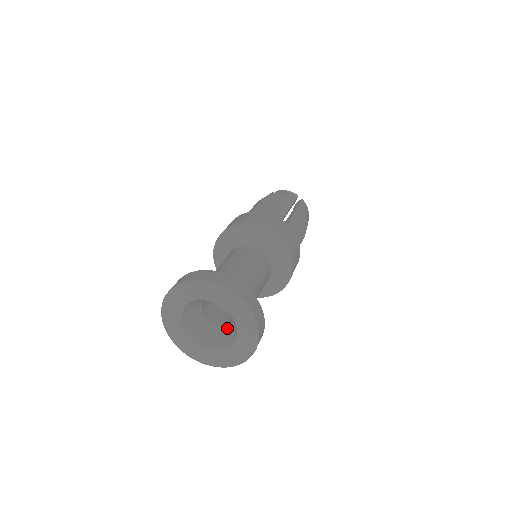
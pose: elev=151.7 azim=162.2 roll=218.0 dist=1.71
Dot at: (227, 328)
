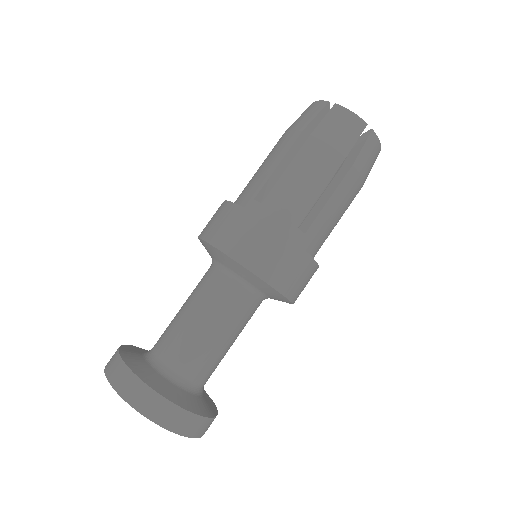
Dot at: occluded
